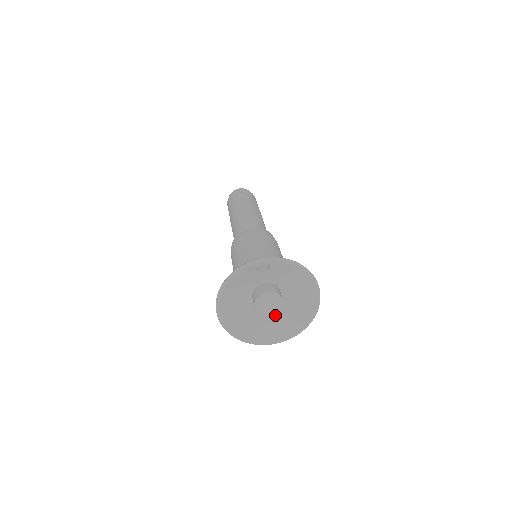
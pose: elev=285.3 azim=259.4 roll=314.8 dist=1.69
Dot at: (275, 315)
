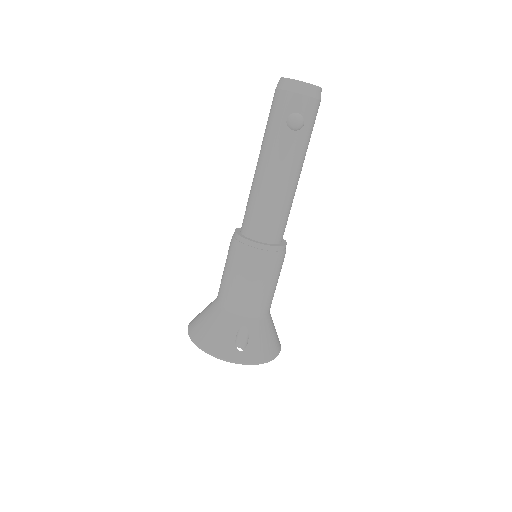
Dot at: occluded
